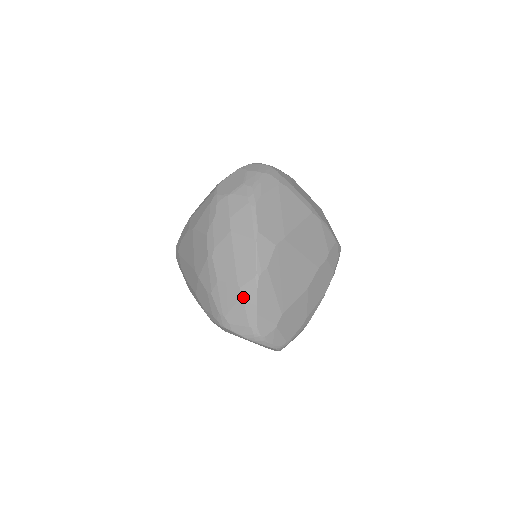
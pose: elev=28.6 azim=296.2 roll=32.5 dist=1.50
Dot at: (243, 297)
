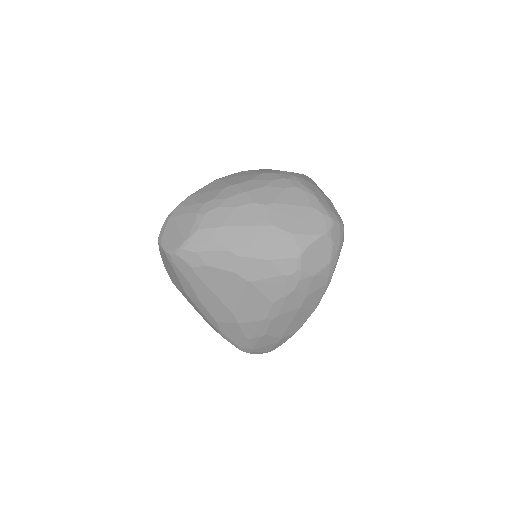
Dot at: (279, 343)
